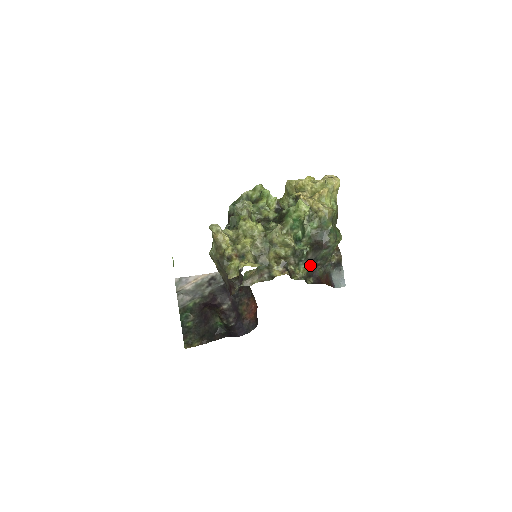
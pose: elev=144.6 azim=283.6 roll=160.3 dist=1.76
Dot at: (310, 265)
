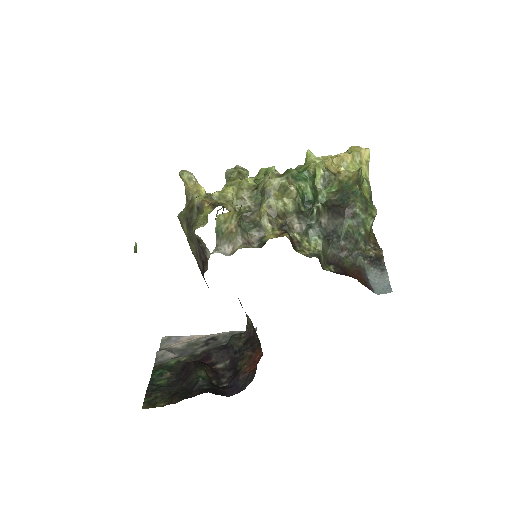
Dot at: (327, 241)
